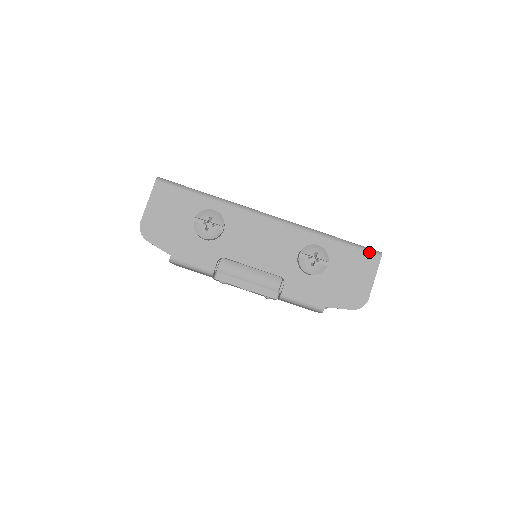
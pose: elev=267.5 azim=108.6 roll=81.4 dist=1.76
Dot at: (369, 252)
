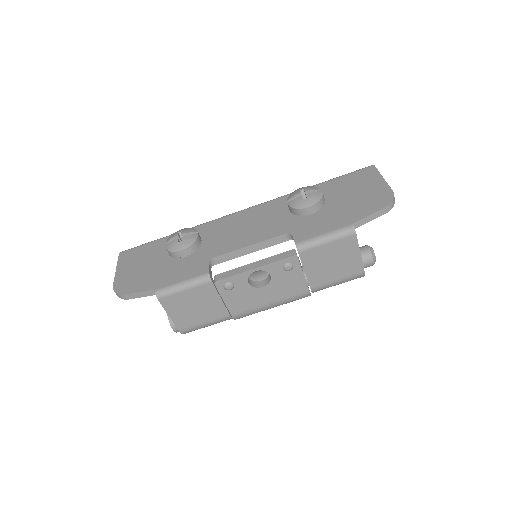
Dot at: (359, 170)
